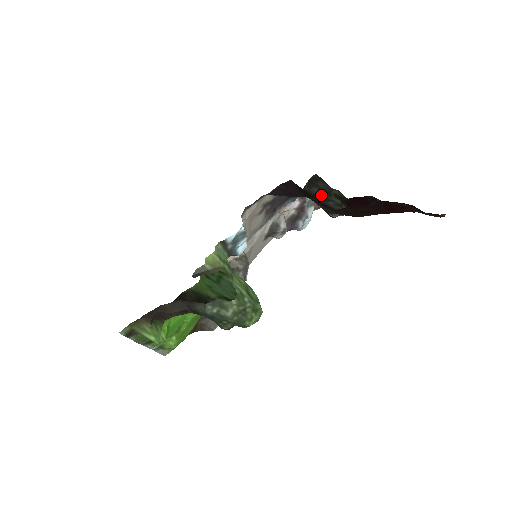
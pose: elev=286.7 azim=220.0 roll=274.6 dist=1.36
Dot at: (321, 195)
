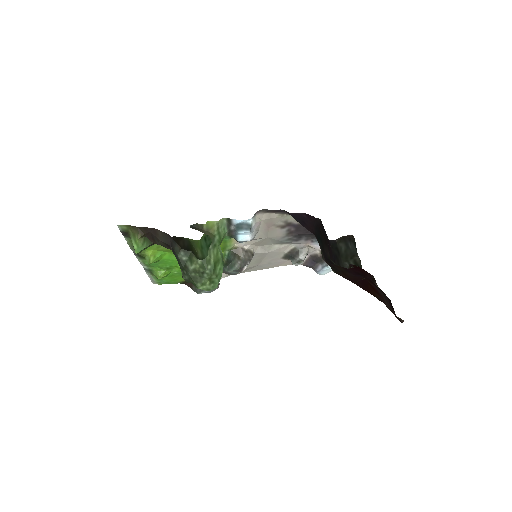
Dot at: (344, 253)
